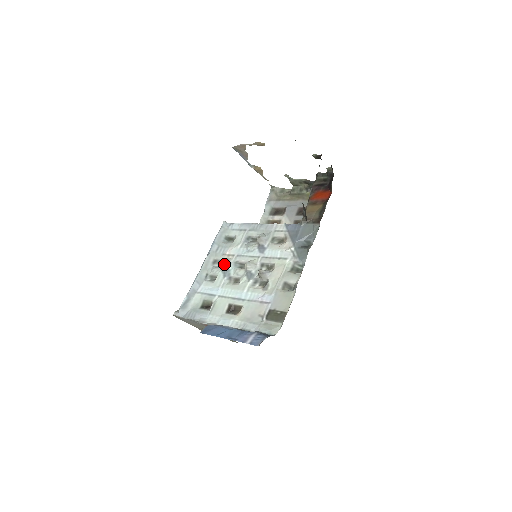
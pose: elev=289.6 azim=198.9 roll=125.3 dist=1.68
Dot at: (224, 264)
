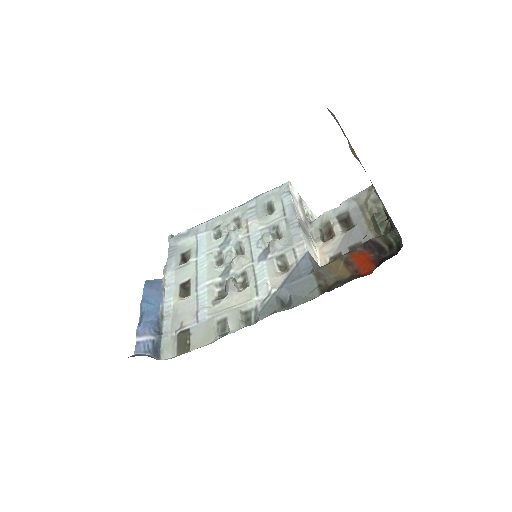
Dot at: (231, 233)
